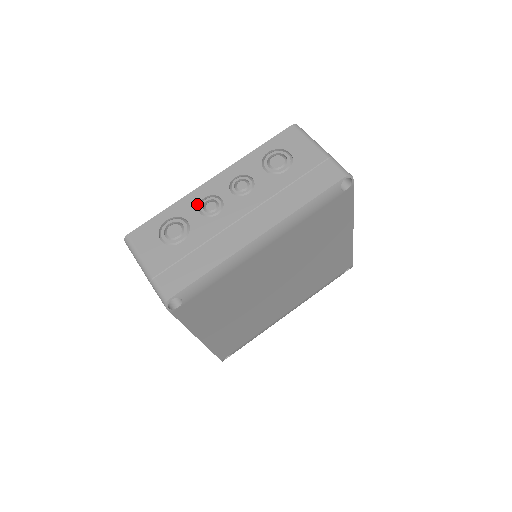
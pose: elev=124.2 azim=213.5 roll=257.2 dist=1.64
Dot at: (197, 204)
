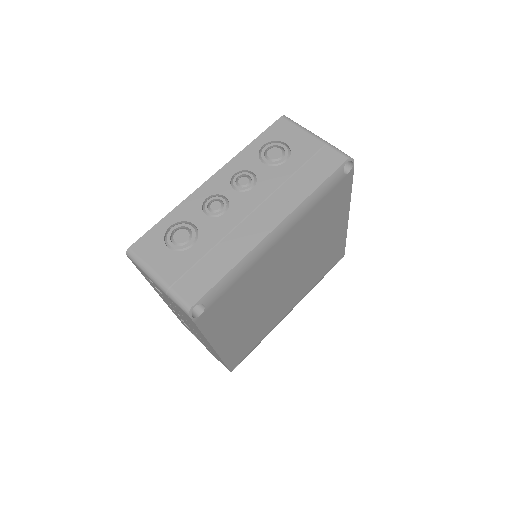
Dot at: (200, 206)
